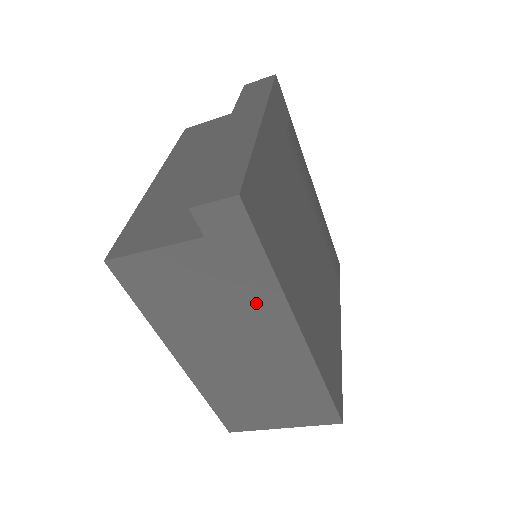
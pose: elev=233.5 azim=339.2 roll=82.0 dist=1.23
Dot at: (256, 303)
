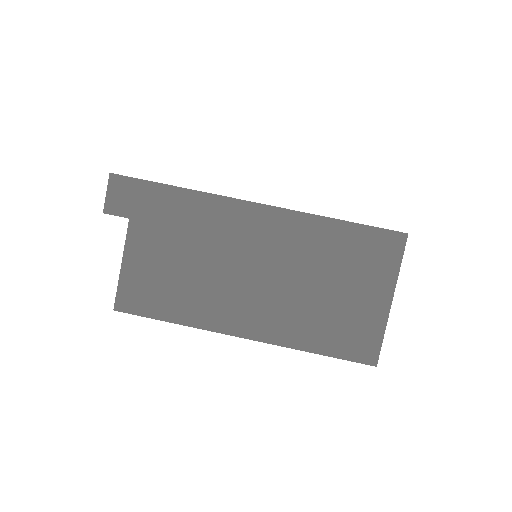
Dot at: (207, 221)
